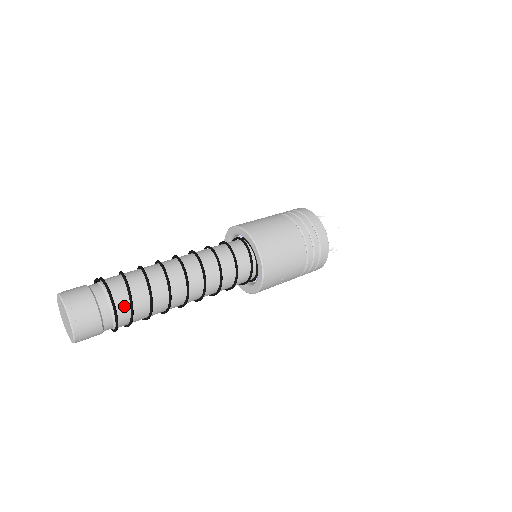
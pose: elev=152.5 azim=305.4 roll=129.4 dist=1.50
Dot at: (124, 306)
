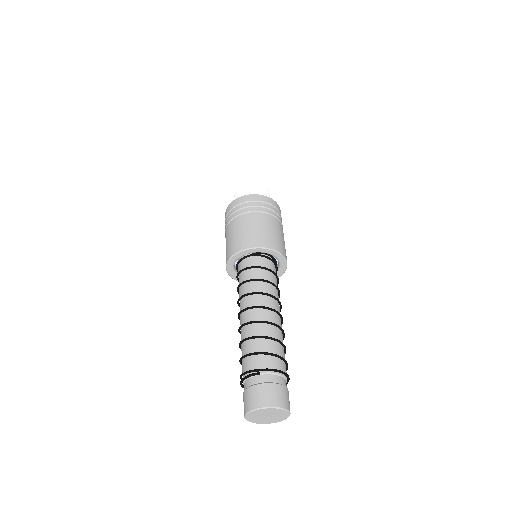
Dot at: (285, 368)
